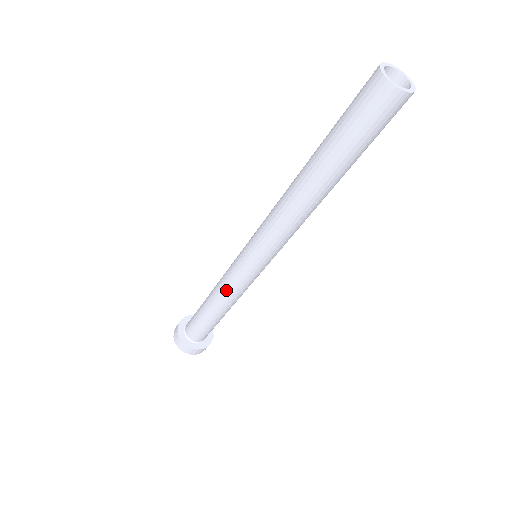
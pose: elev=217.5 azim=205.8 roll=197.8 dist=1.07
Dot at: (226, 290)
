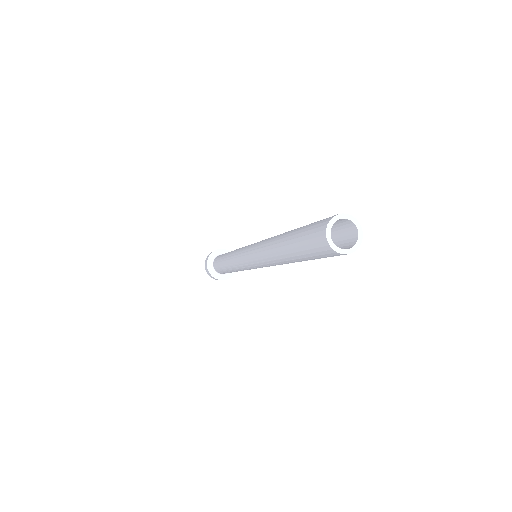
Dot at: (236, 267)
